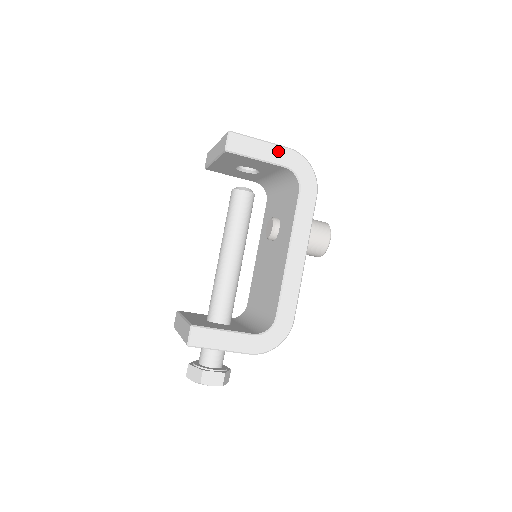
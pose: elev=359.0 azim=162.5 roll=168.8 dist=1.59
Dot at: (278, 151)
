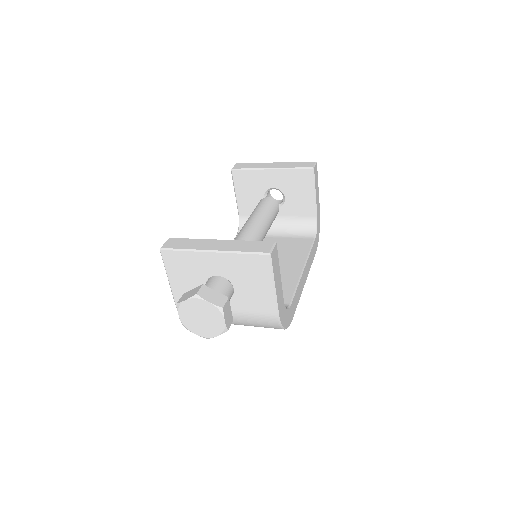
Dot at: (319, 204)
